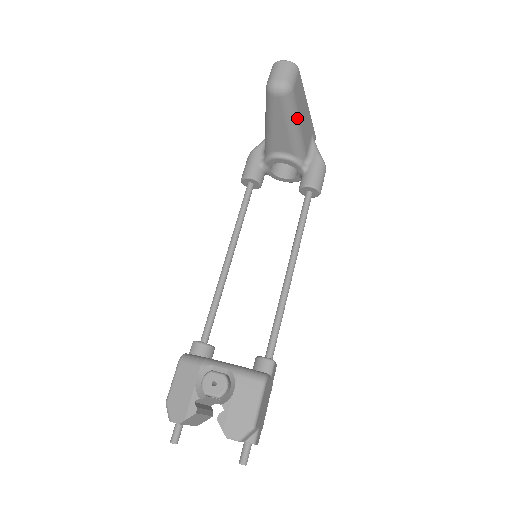
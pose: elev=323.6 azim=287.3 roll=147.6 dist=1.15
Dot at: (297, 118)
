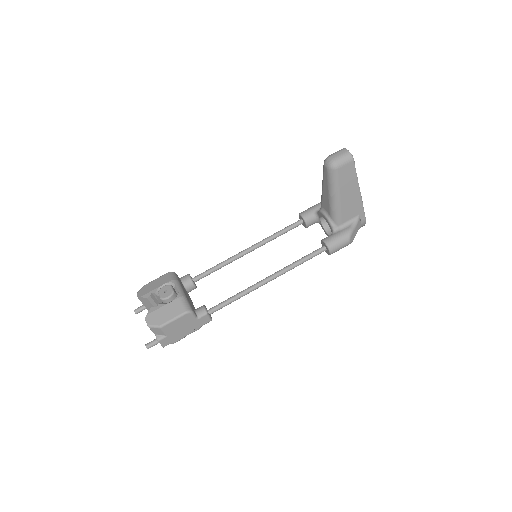
Dot at: (337, 191)
